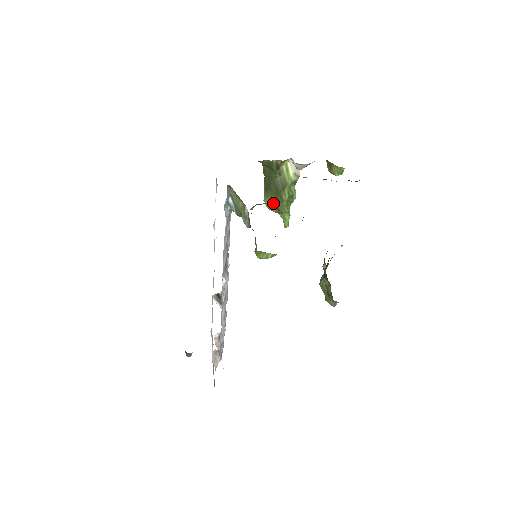
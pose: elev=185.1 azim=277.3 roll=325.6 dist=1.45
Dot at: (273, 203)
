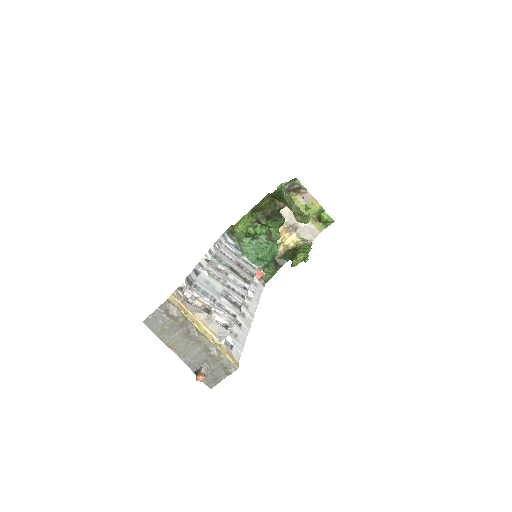
Dot at: occluded
